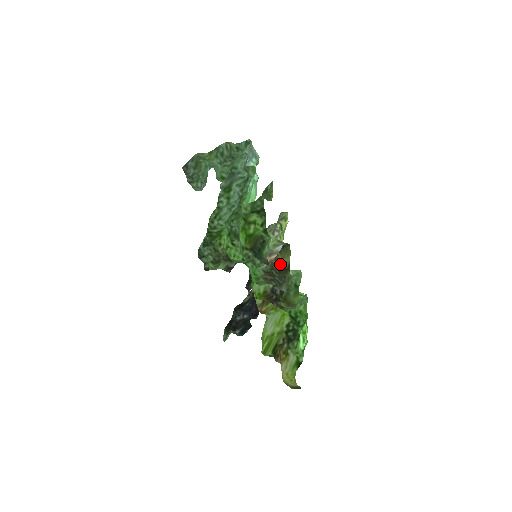
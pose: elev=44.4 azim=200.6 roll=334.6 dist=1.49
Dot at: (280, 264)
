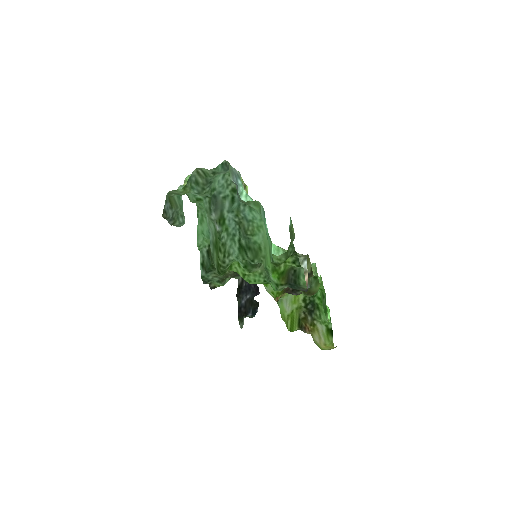
Dot at: occluded
